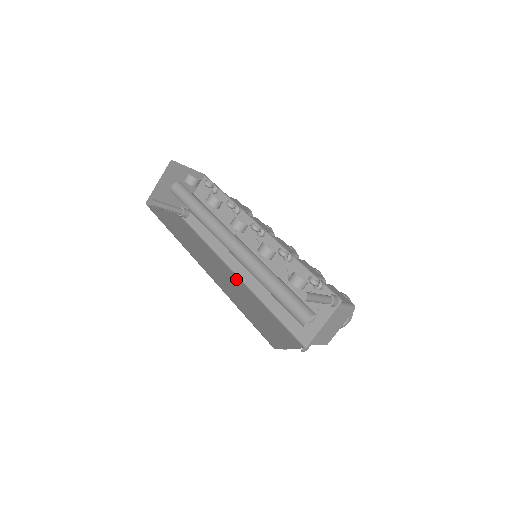
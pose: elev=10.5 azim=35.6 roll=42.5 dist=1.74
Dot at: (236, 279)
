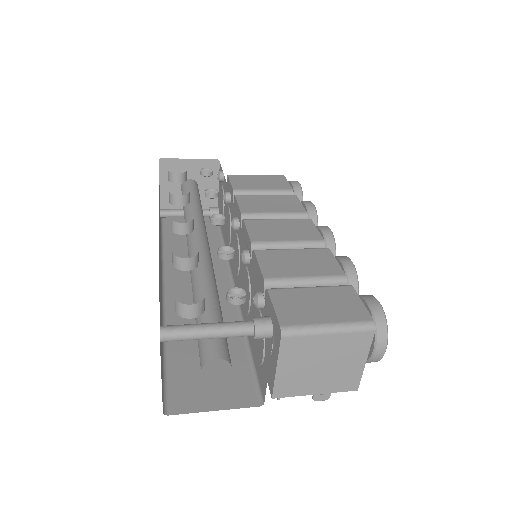
Dot at: (224, 295)
